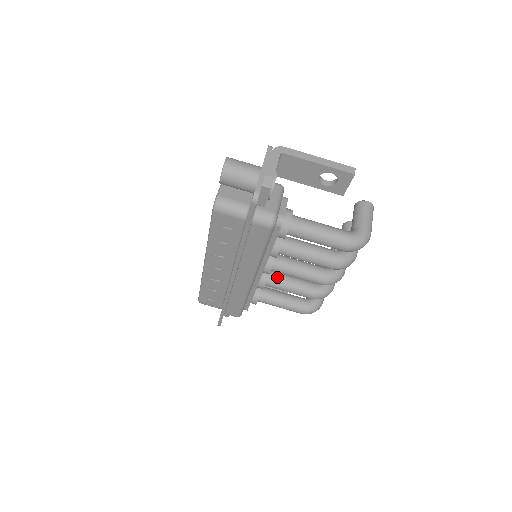
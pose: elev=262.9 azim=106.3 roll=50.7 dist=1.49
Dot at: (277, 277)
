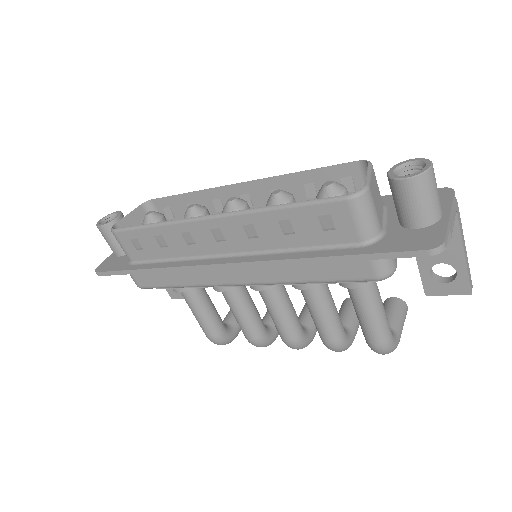
Dot at: (244, 292)
